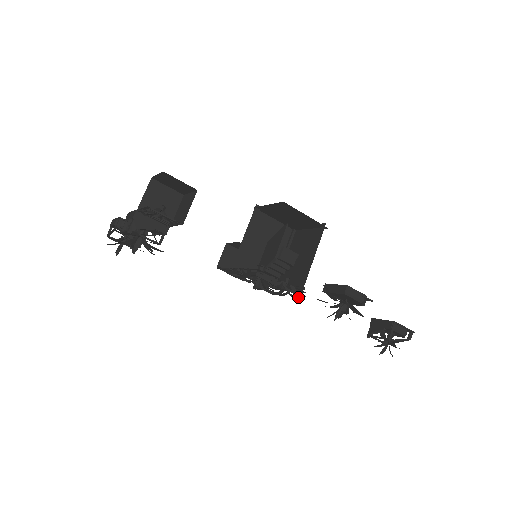
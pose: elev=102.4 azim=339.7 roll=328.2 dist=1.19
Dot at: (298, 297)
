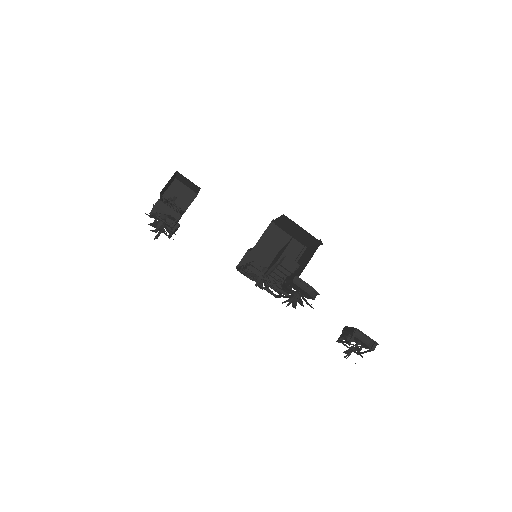
Dot at: (286, 297)
